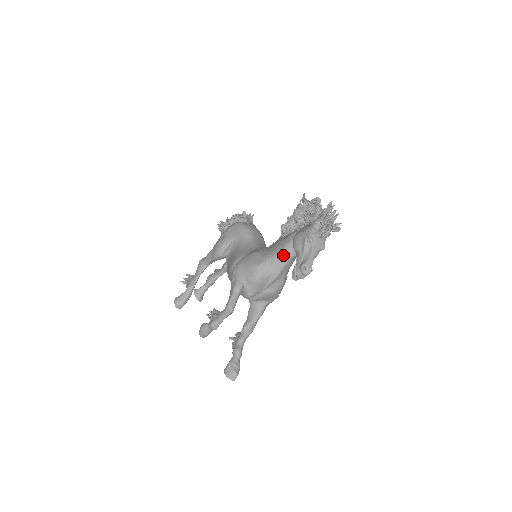
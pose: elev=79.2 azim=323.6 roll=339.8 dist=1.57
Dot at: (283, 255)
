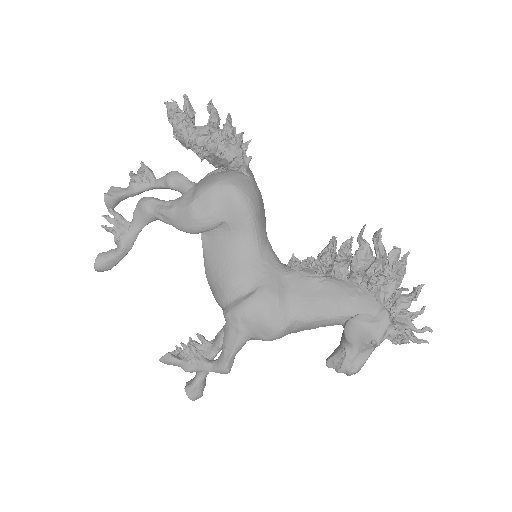
Dot at: (321, 324)
